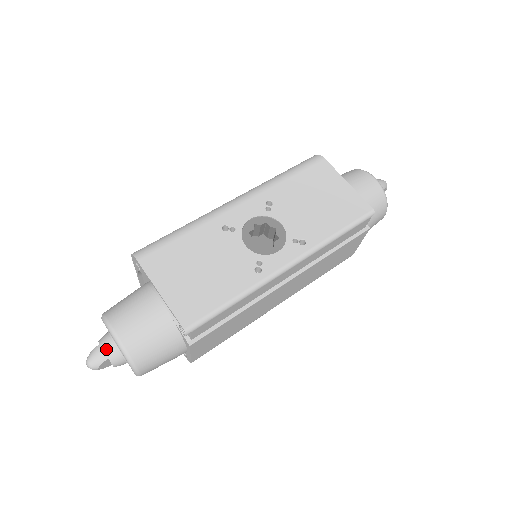
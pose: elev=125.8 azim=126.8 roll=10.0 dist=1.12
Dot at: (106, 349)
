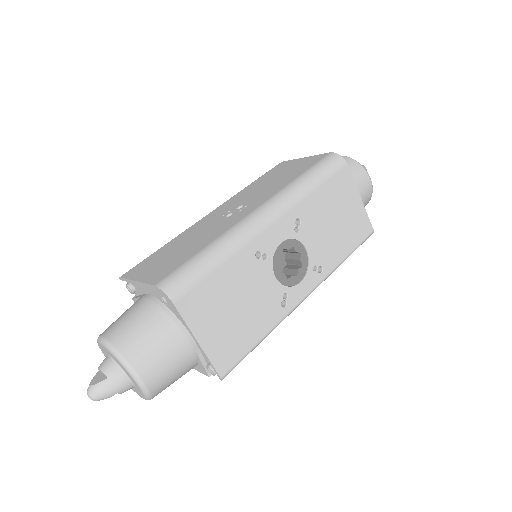
Dot at: (118, 385)
